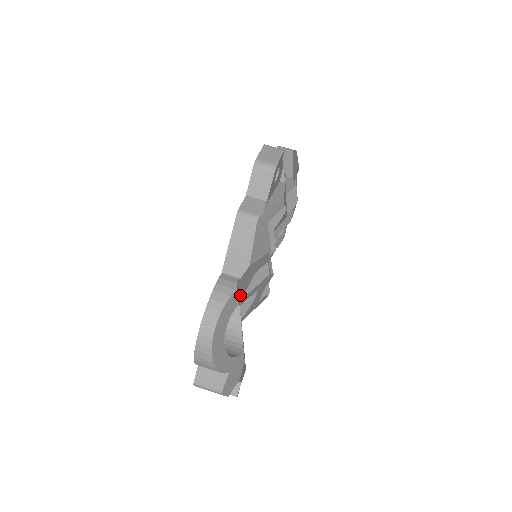
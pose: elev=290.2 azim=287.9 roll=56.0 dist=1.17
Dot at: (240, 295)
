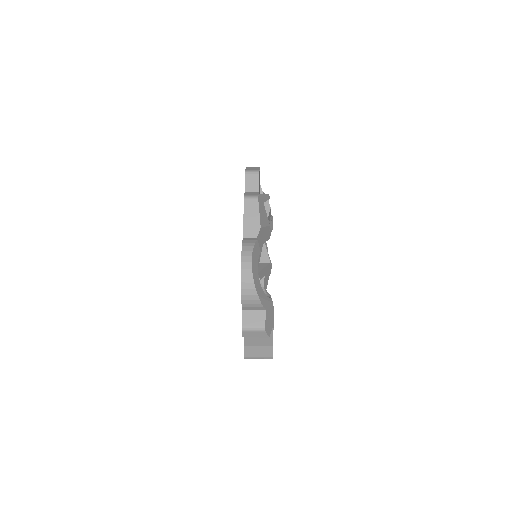
Dot at: occluded
